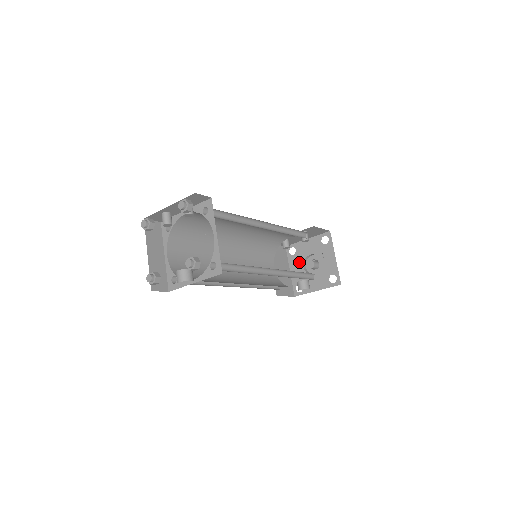
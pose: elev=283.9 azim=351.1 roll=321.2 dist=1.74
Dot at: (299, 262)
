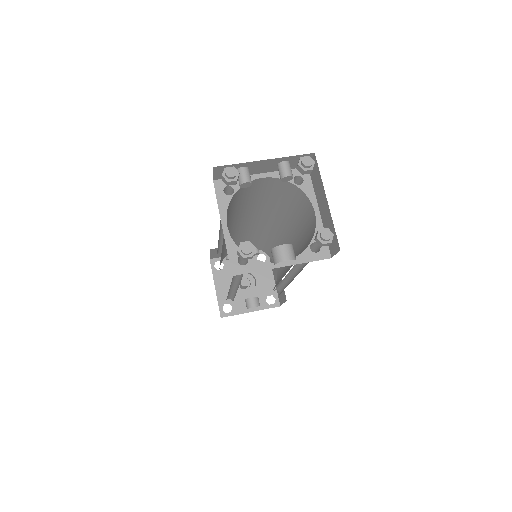
Dot at: (228, 278)
